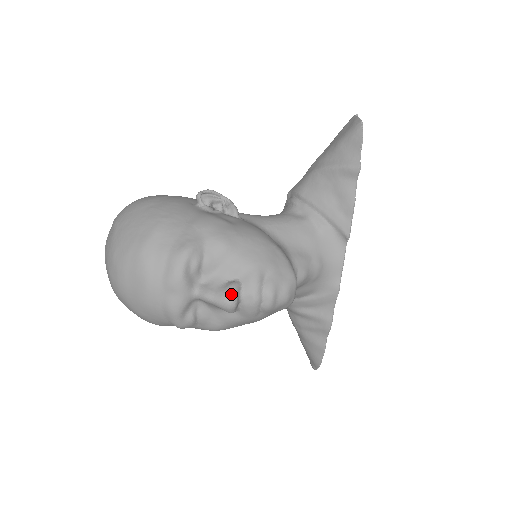
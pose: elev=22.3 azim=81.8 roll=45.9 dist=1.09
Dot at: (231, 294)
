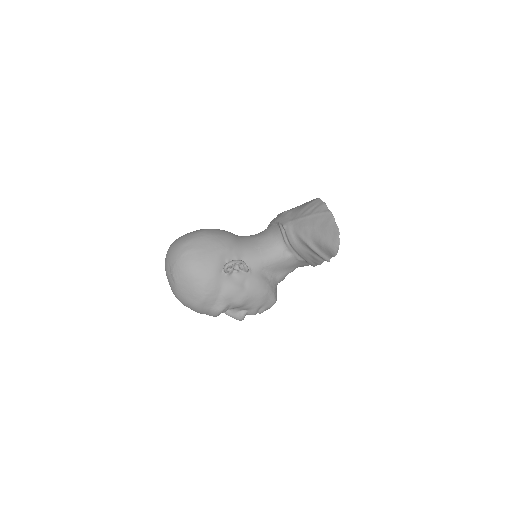
Dot at: (242, 319)
